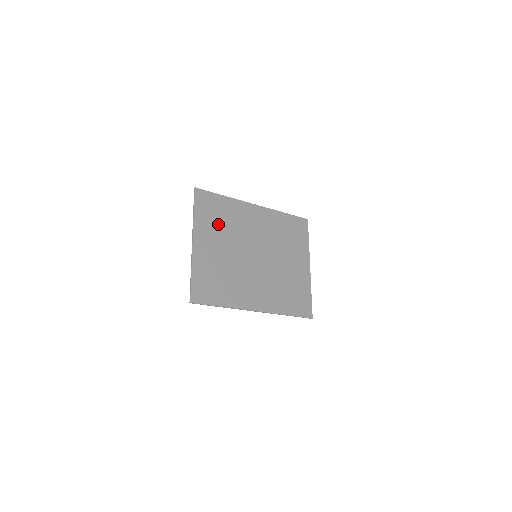
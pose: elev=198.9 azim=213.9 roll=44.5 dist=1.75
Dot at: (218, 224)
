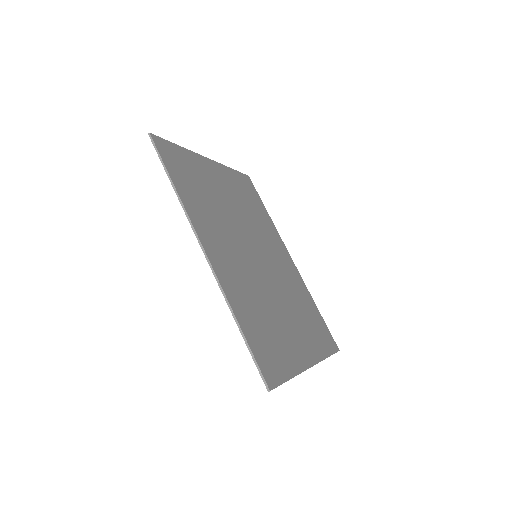
Dot at: (244, 199)
